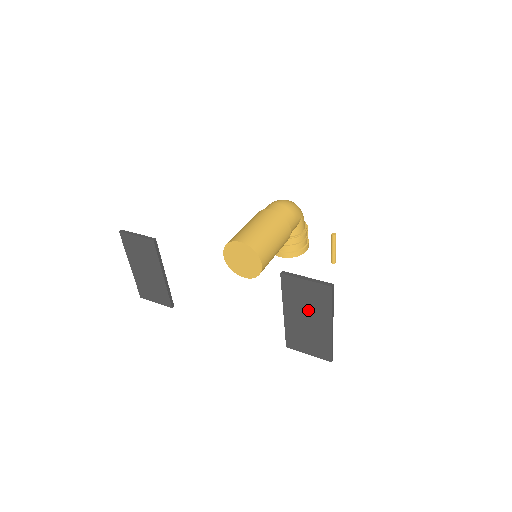
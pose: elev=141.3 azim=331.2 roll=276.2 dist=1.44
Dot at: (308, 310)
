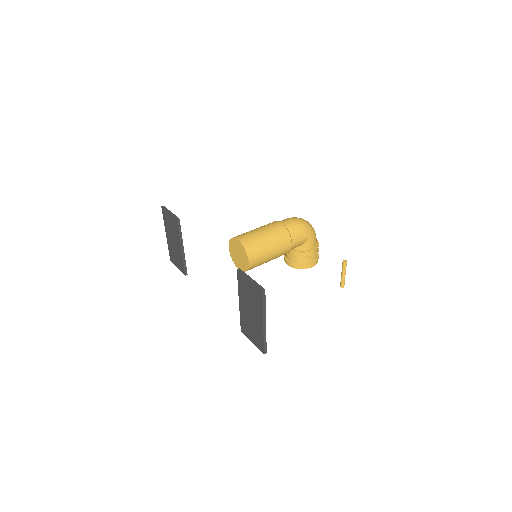
Dot at: (251, 305)
